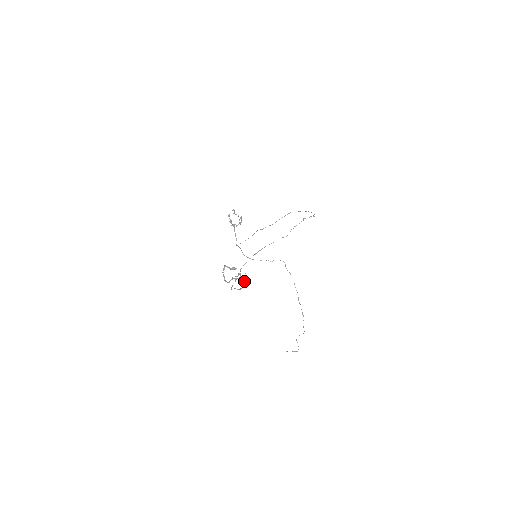
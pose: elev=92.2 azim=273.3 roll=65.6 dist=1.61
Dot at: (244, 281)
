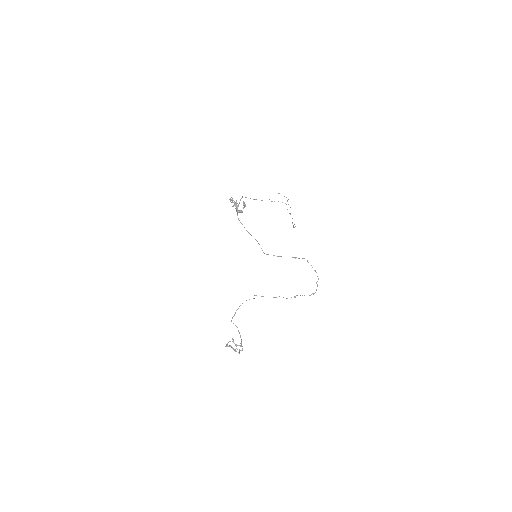
Dot at: occluded
